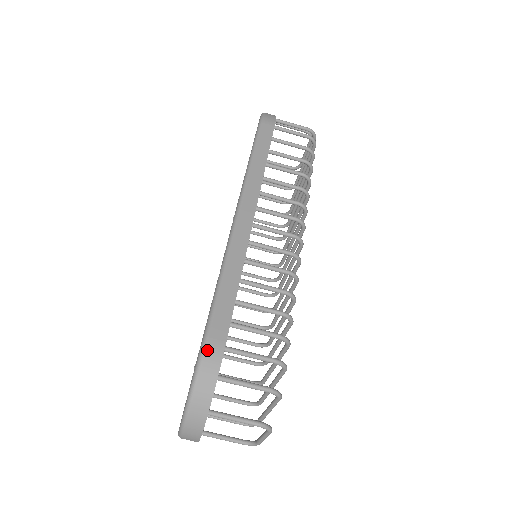
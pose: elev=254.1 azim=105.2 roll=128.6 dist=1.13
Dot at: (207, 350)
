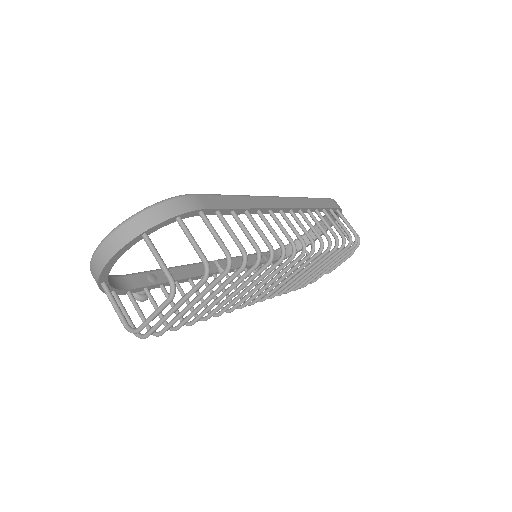
Dot at: (190, 197)
